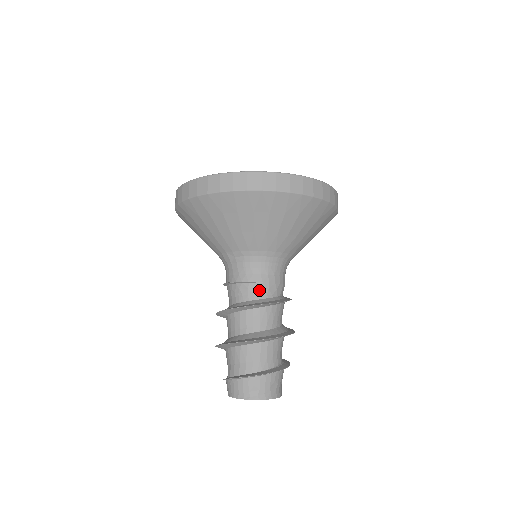
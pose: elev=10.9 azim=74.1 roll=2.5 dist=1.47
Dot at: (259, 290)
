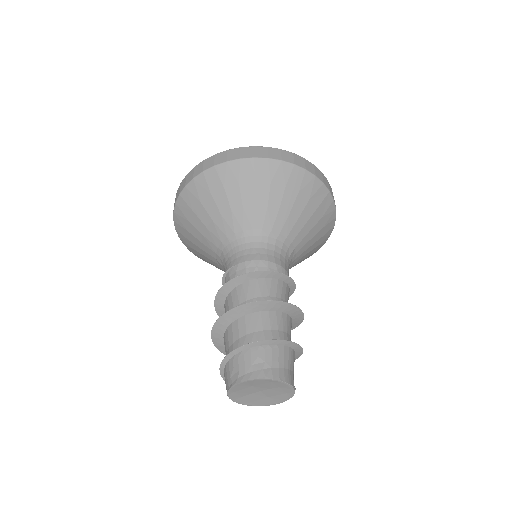
Dot at: (237, 273)
